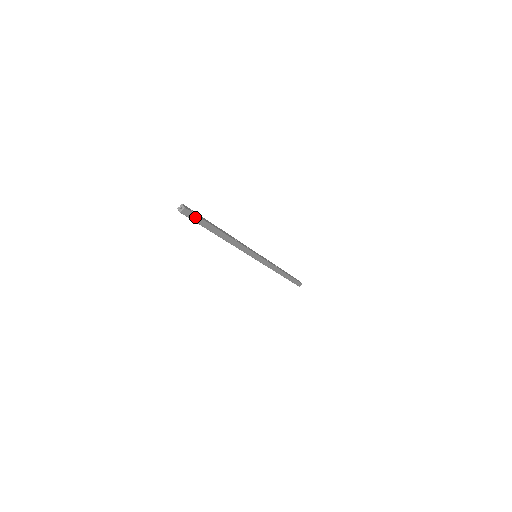
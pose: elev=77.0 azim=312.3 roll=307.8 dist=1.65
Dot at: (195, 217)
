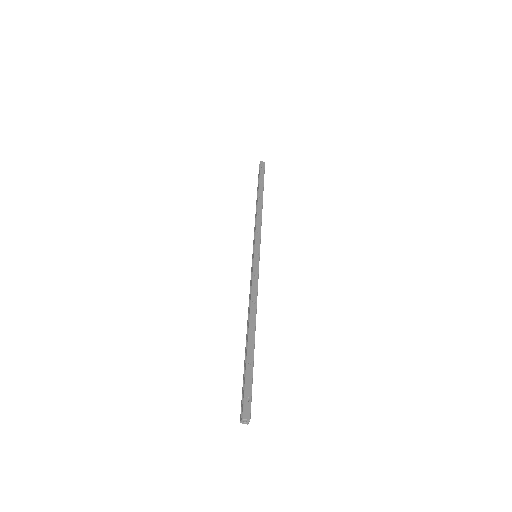
Dot at: (250, 394)
